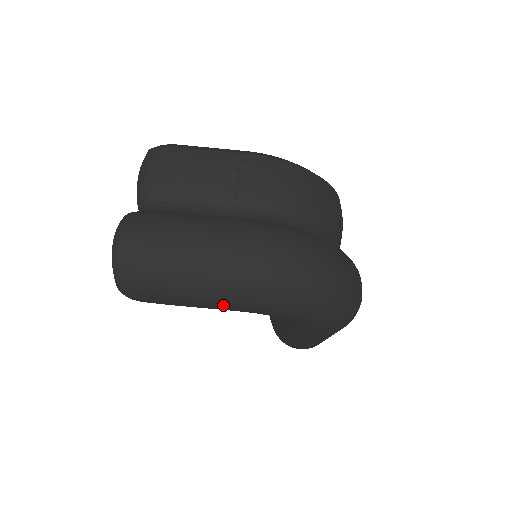
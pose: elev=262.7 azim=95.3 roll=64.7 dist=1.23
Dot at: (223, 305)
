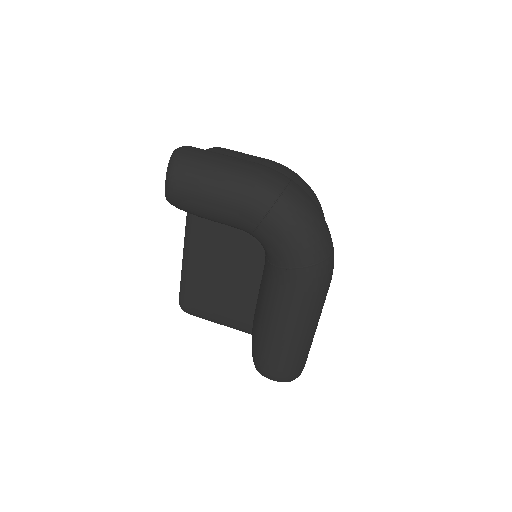
Dot at: (232, 198)
